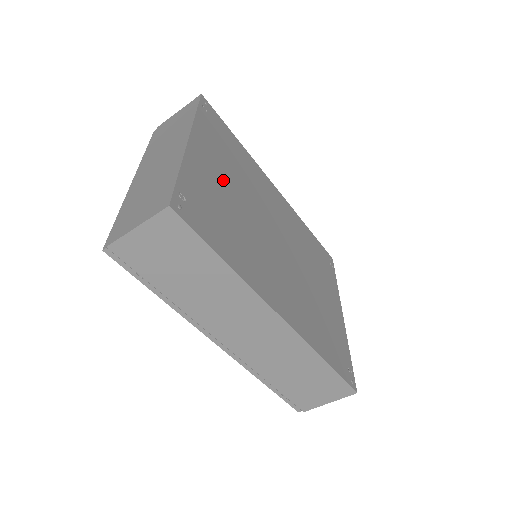
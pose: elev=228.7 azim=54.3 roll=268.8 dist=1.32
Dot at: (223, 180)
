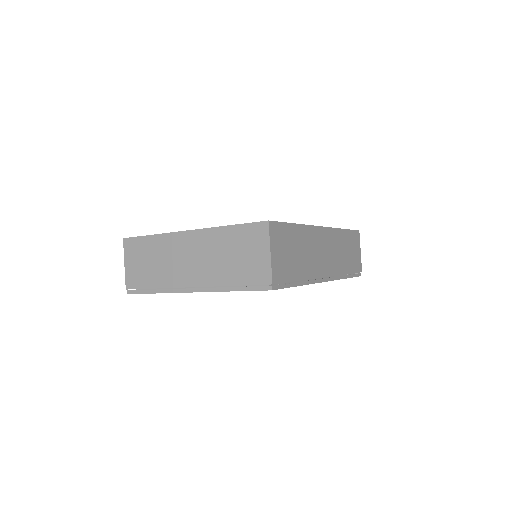
Dot at: occluded
